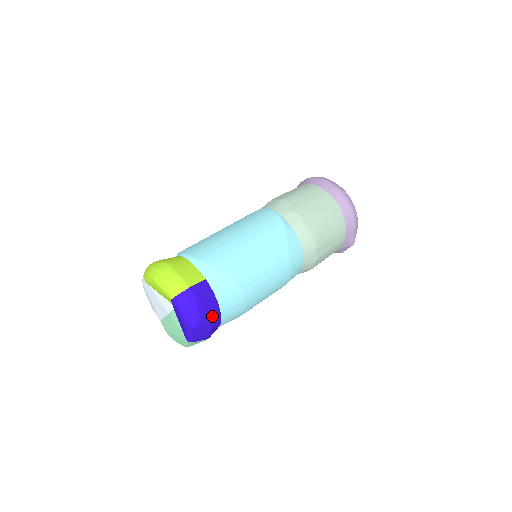
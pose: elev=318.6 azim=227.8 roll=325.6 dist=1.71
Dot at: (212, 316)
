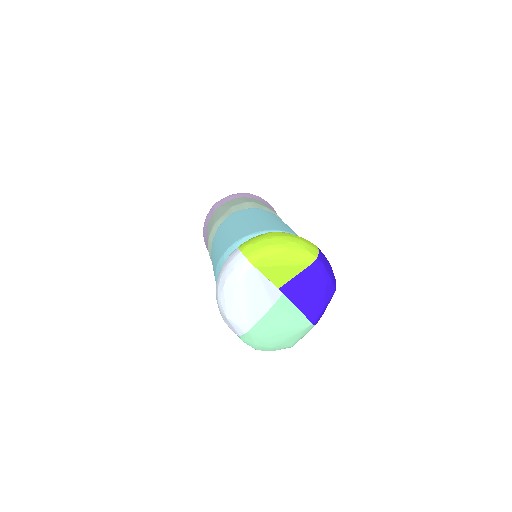
Dot at: occluded
